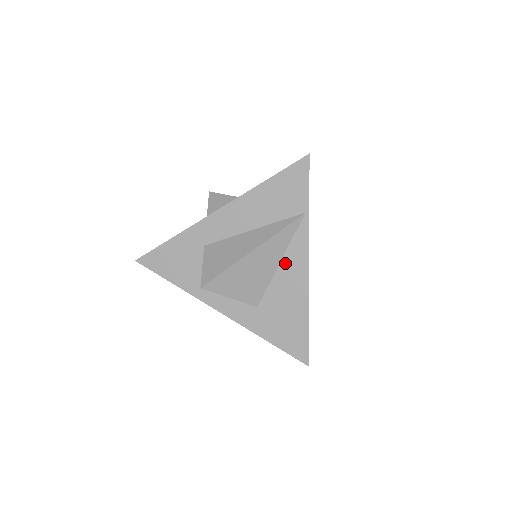
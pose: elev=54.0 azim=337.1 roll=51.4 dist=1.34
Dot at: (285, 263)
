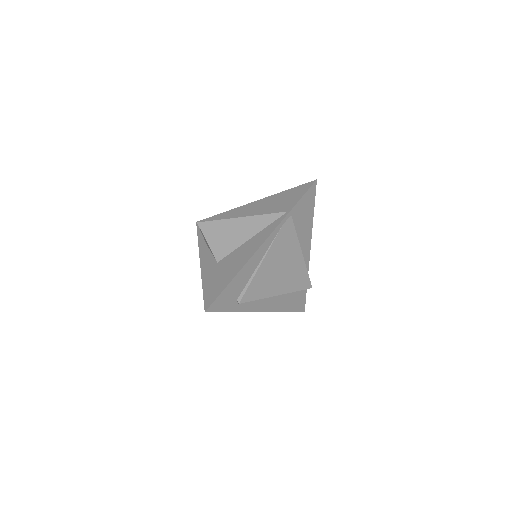
Dot at: (253, 239)
